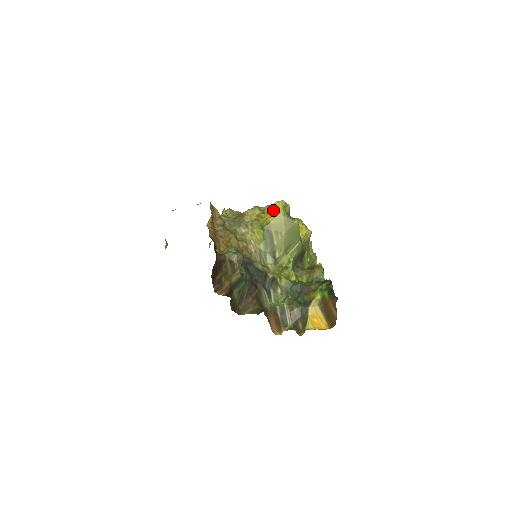
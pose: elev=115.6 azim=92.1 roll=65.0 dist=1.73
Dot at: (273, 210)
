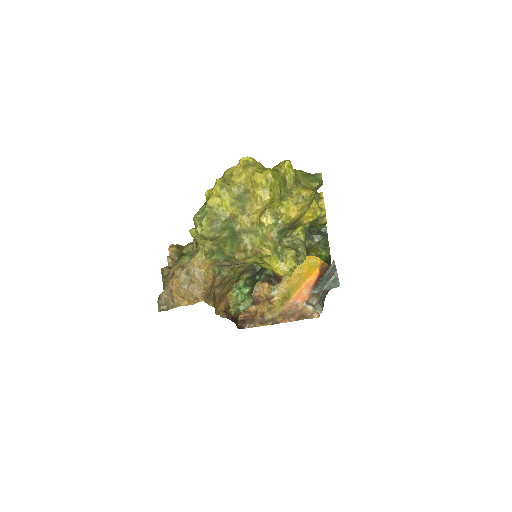
Dot at: occluded
